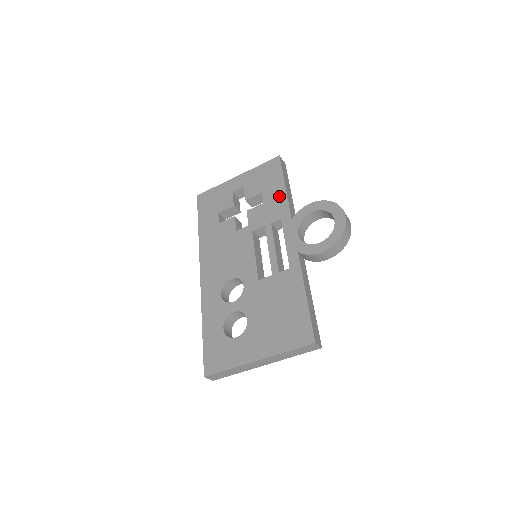
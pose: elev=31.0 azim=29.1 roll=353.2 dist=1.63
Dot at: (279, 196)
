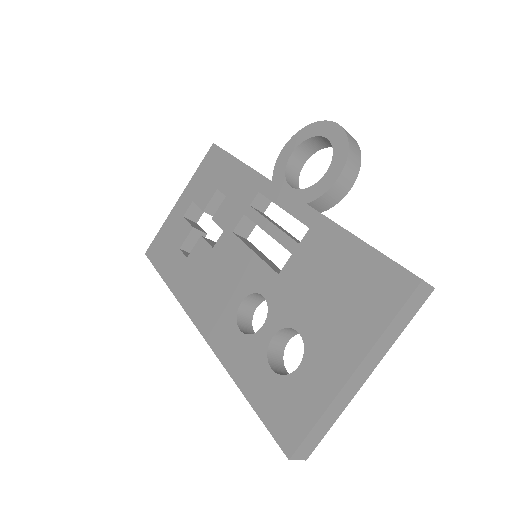
Dot at: (240, 174)
